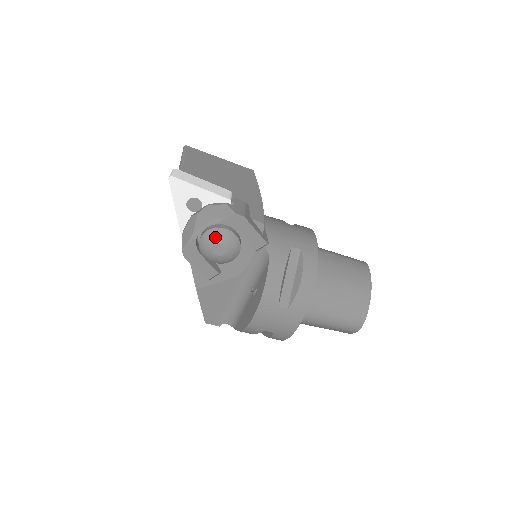
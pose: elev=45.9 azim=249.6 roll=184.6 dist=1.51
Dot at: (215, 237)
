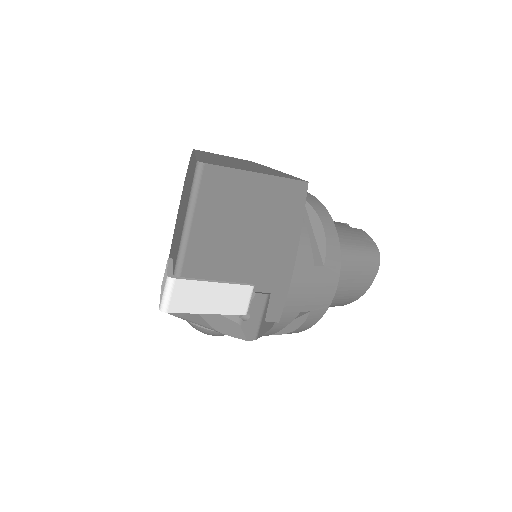
Dot at: (209, 334)
